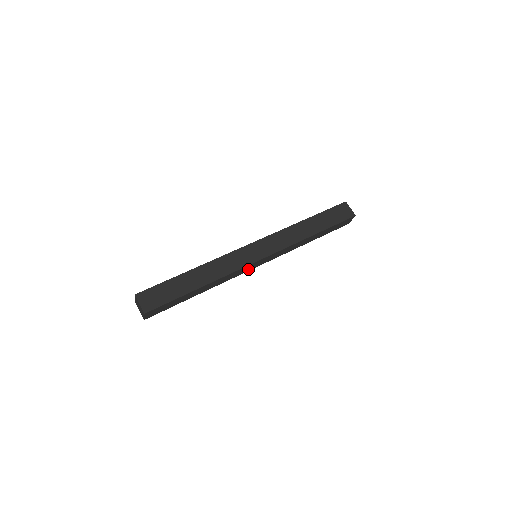
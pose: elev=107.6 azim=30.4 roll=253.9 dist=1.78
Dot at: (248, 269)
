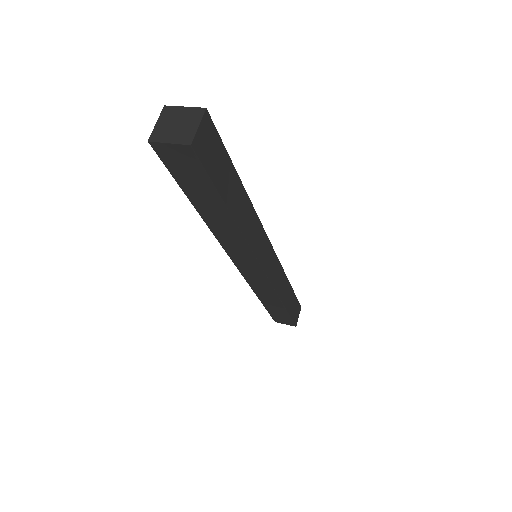
Dot at: (260, 255)
